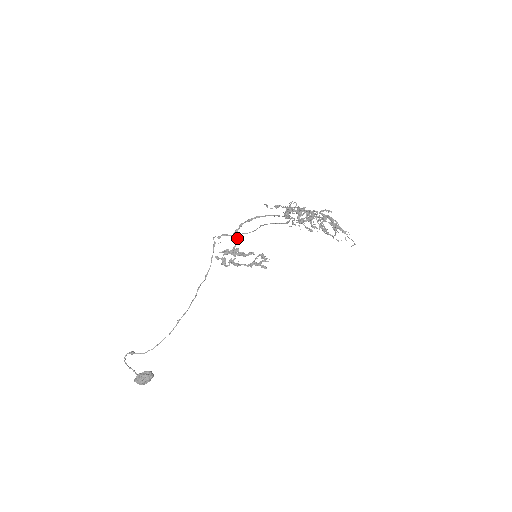
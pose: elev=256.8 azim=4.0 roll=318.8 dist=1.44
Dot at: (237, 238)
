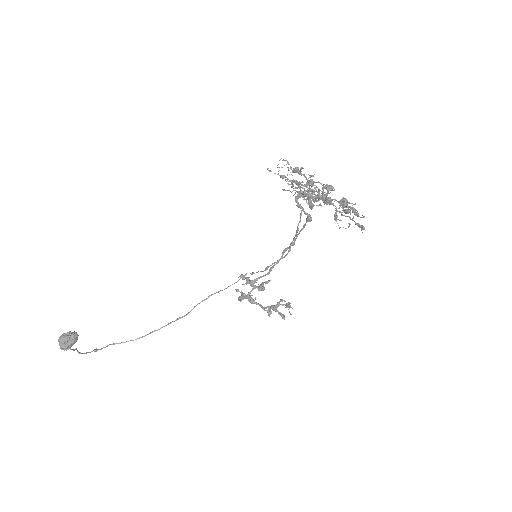
Dot at: (267, 273)
